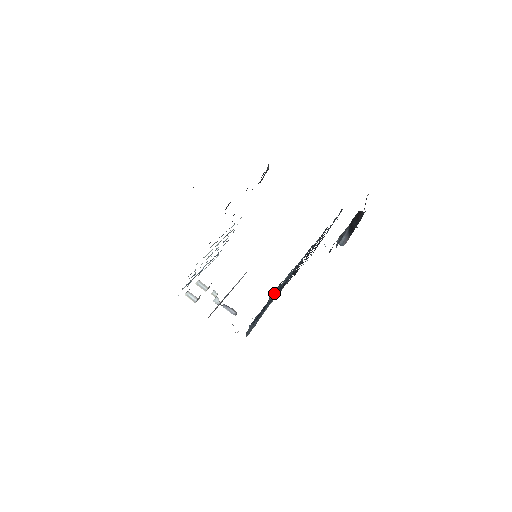
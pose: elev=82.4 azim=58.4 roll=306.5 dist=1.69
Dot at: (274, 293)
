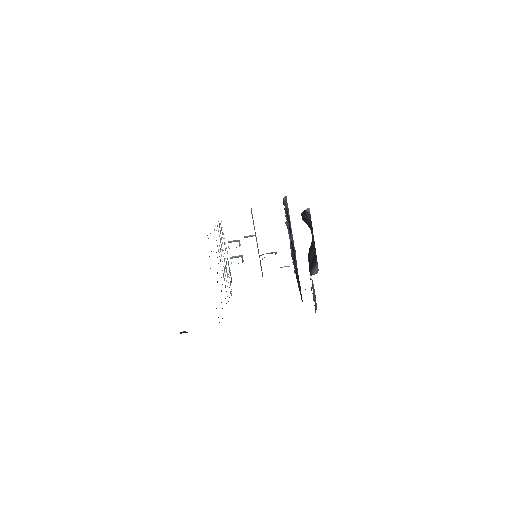
Dot at: (288, 230)
